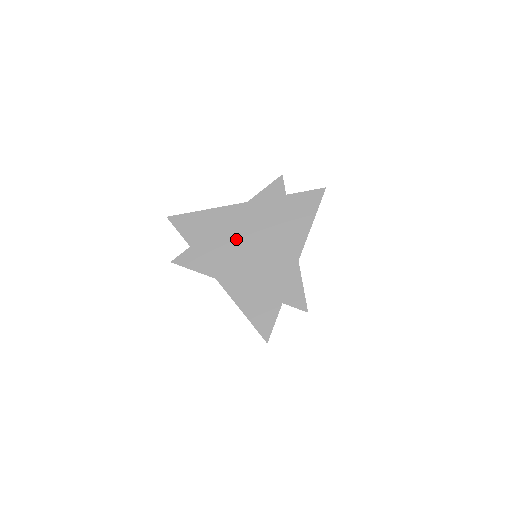
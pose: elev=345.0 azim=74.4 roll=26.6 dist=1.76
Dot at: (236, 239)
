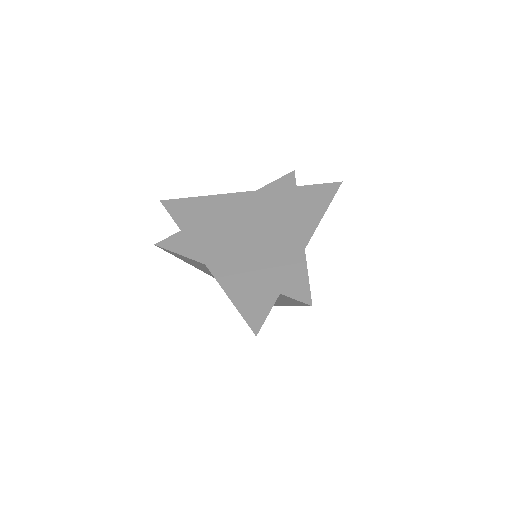
Dot at: (234, 224)
